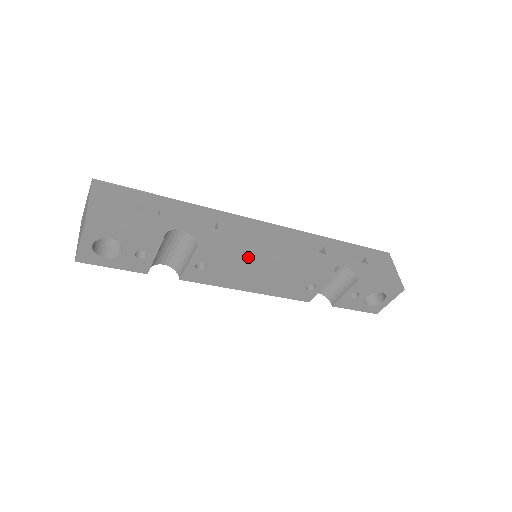
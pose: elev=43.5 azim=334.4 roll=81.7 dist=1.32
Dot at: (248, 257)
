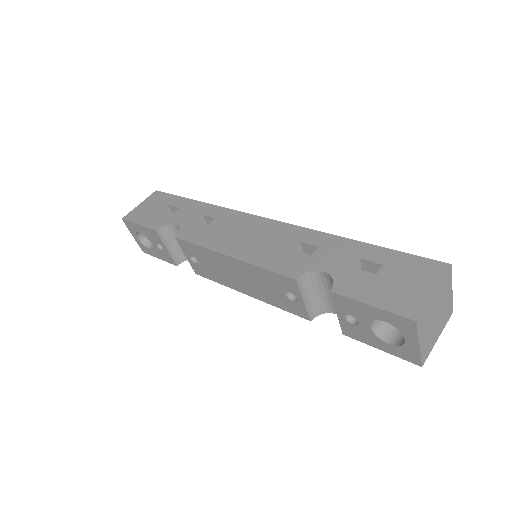
Dot at: (210, 250)
